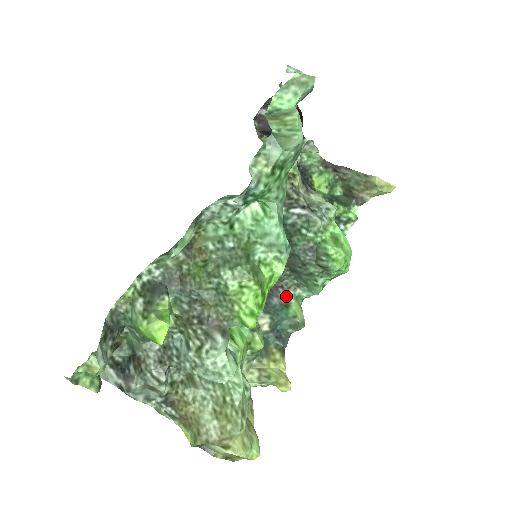
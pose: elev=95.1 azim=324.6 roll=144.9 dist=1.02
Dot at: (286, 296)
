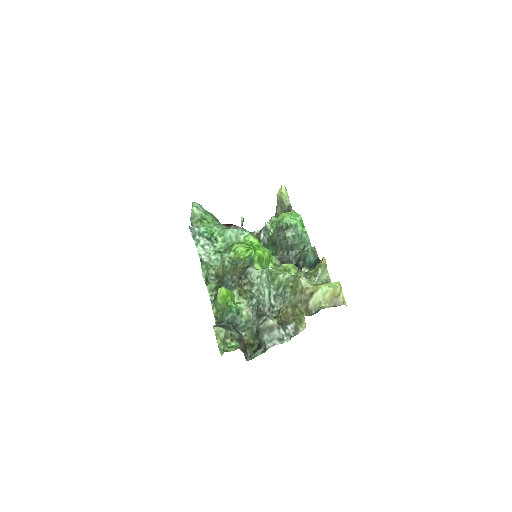
Dot at: (303, 256)
